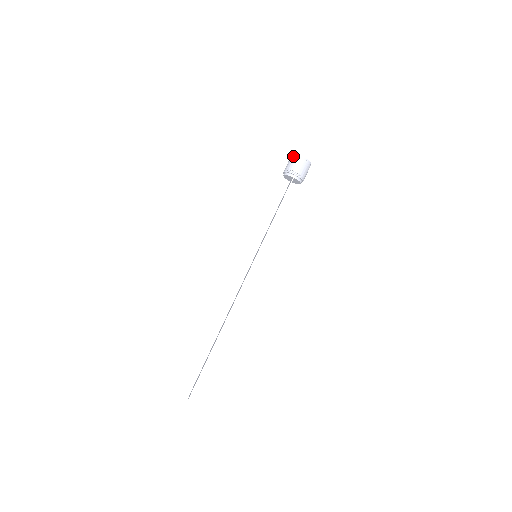
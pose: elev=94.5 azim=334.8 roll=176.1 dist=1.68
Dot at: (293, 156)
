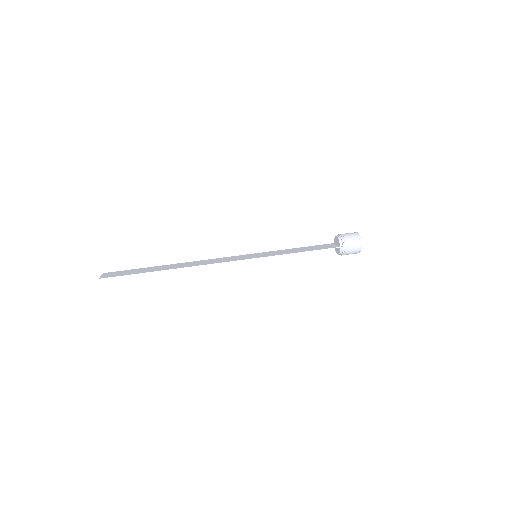
Dot at: (358, 235)
